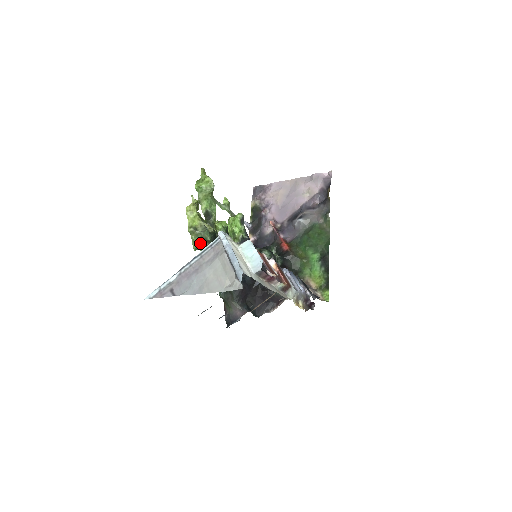
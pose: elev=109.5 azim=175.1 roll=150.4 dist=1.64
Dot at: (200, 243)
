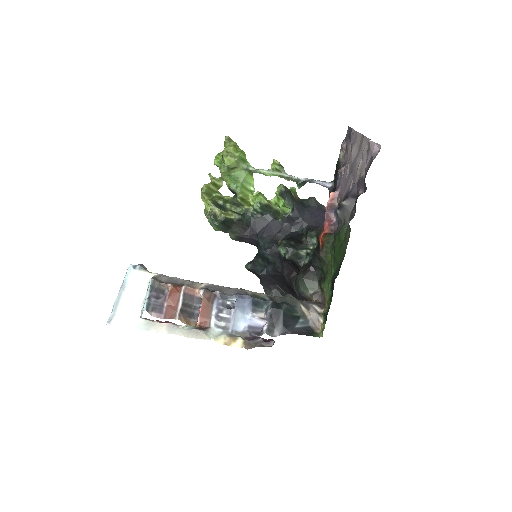
Dot at: occluded
